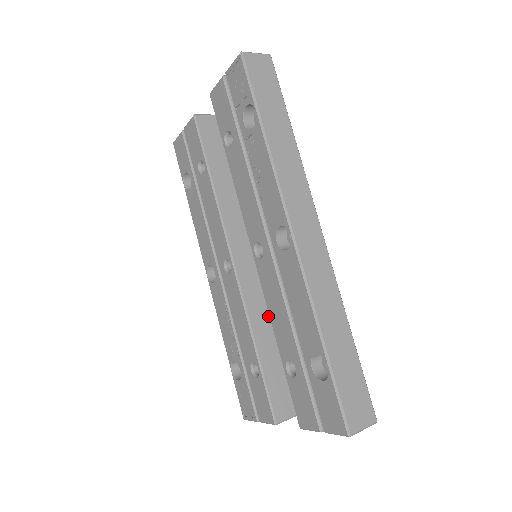
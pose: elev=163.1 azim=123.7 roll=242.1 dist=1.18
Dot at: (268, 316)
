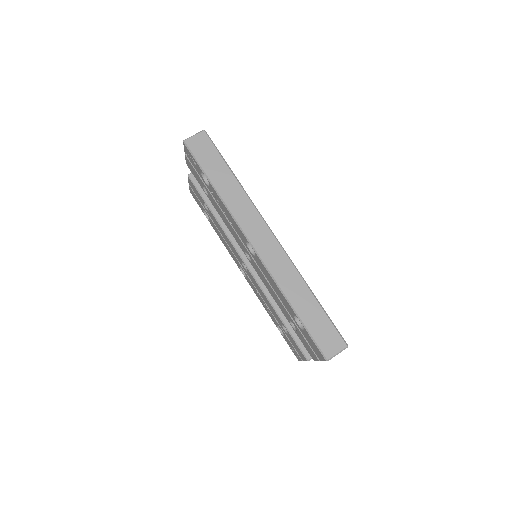
Dot at: occluded
